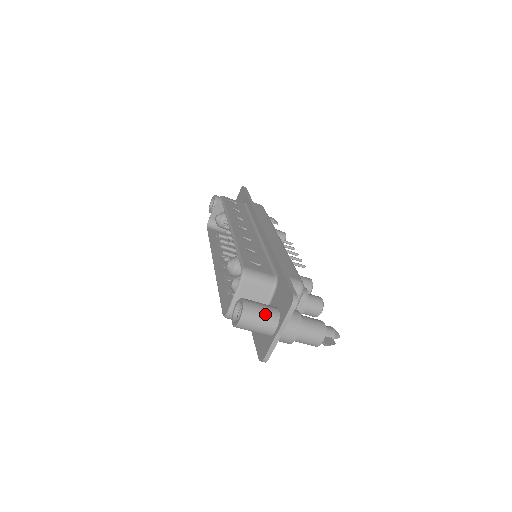
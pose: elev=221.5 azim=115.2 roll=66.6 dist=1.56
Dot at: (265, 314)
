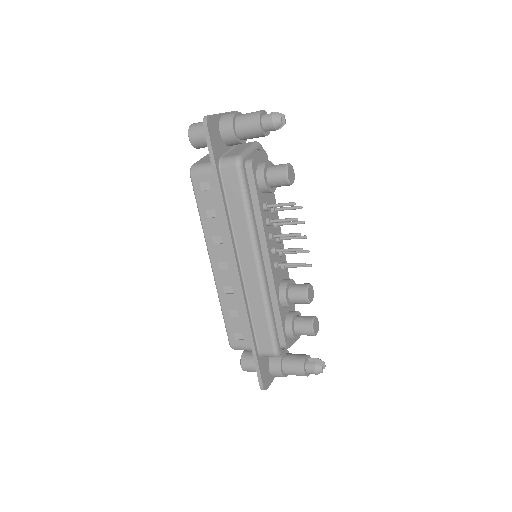
Dot at: occluded
